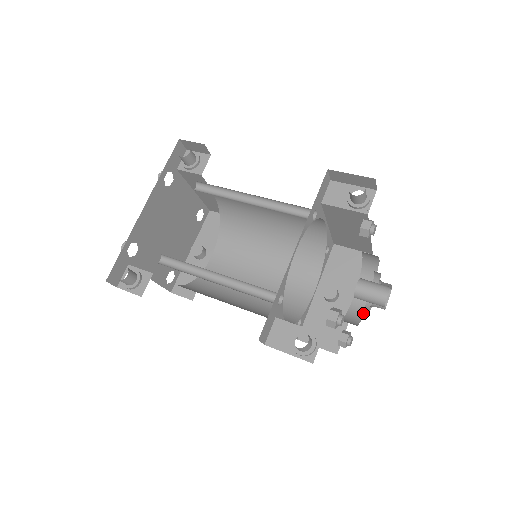
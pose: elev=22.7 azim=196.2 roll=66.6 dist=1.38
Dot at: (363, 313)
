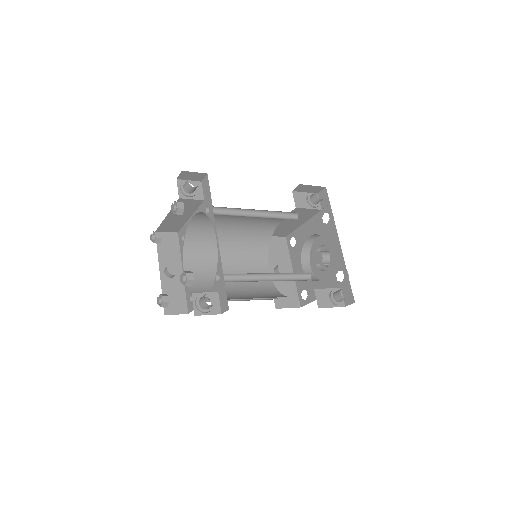
Dot at: (313, 274)
